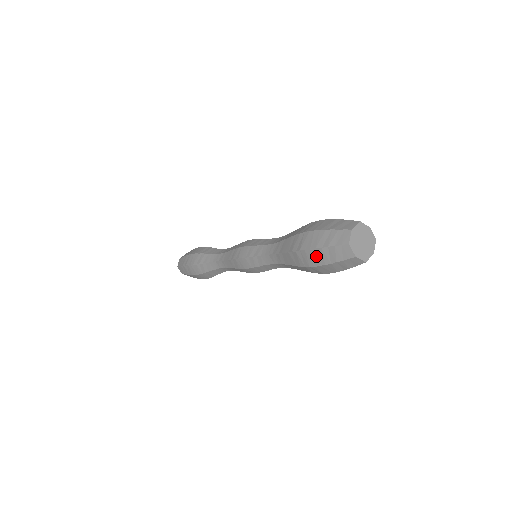
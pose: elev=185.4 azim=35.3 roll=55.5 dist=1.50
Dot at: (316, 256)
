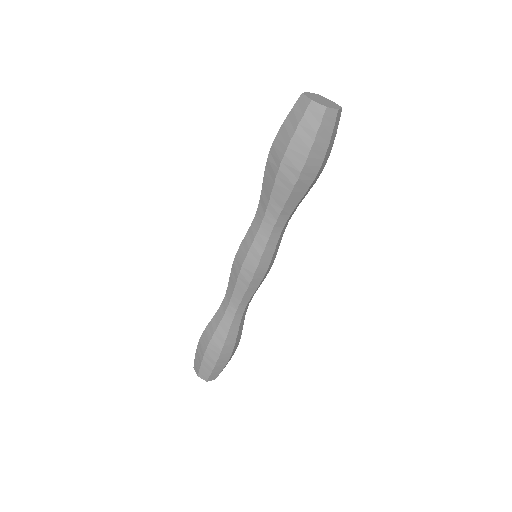
Dot at: (282, 138)
